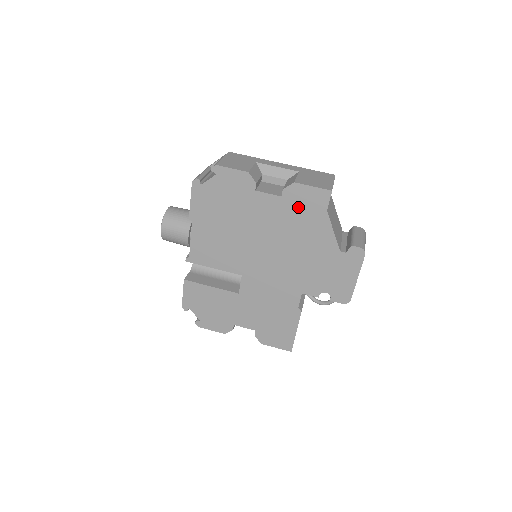
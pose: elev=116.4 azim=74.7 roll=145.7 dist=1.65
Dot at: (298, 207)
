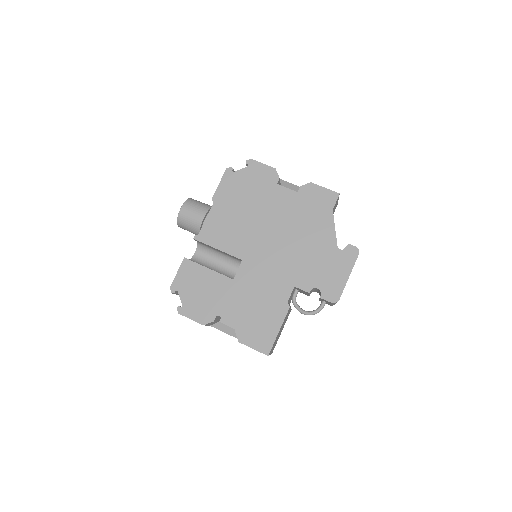
Dot at: (309, 203)
